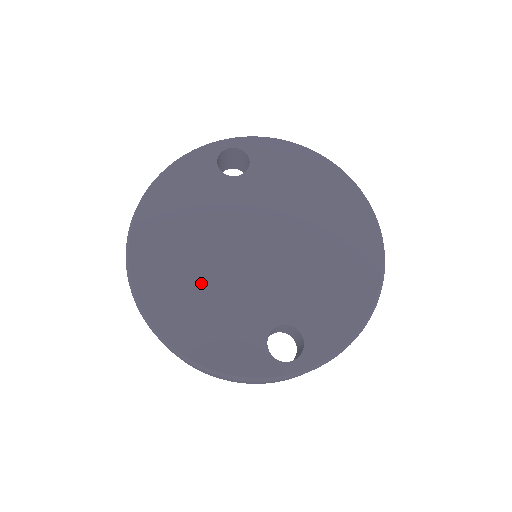
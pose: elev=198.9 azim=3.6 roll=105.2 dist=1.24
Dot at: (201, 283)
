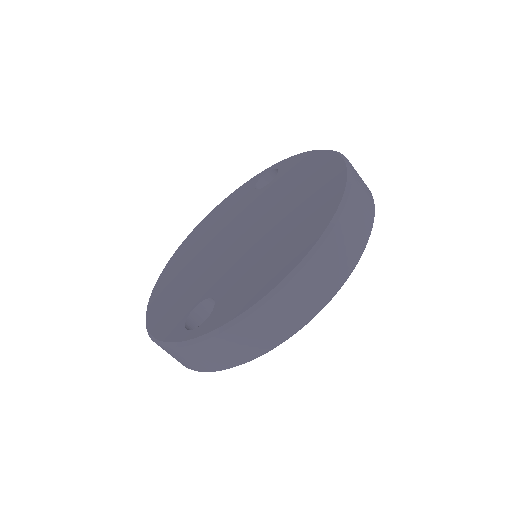
Dot at: (189, 269)
